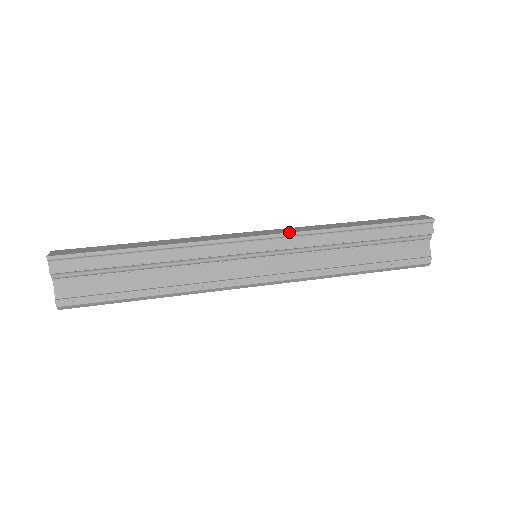
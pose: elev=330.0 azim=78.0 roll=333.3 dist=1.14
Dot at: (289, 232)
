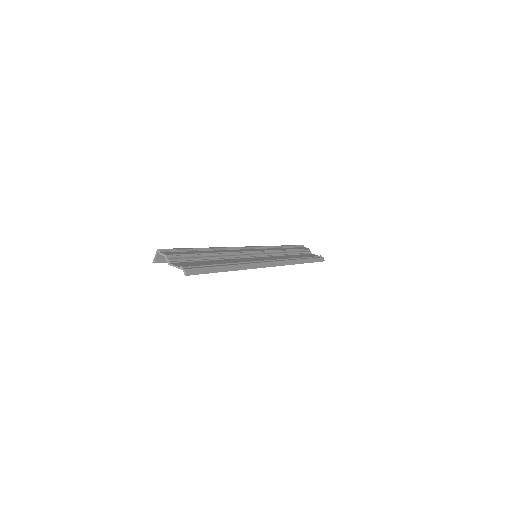
Dot at: (258, 246)
